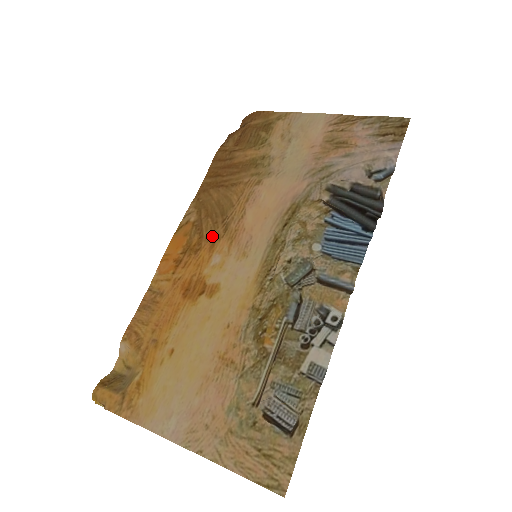
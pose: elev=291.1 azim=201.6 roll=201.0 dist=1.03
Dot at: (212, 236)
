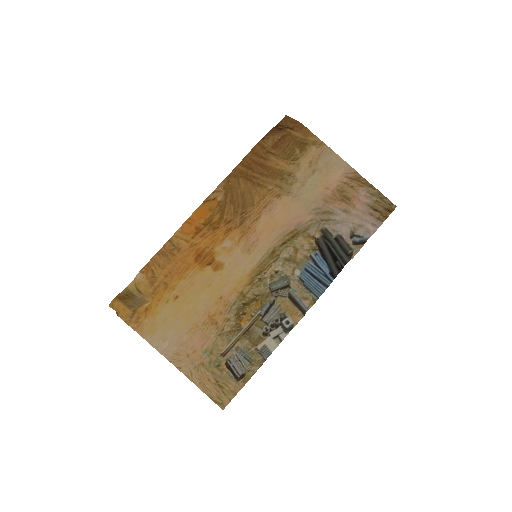
Dot at: (230, 222)
